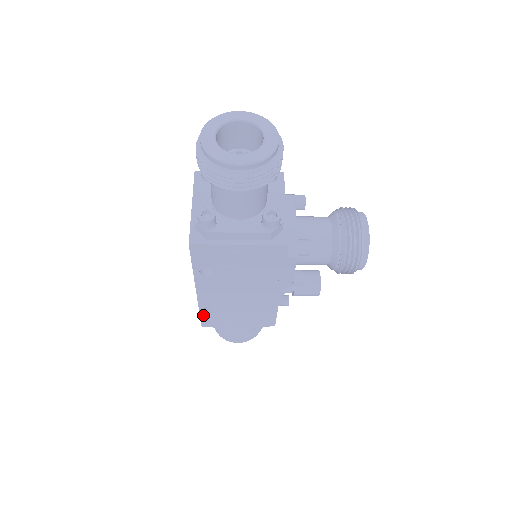
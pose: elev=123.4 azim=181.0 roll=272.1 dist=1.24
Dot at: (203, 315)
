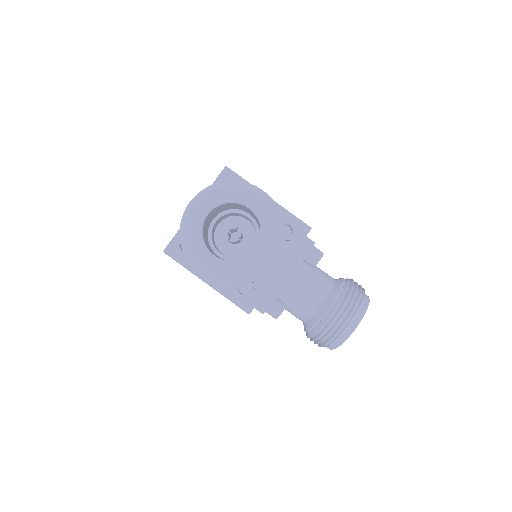
Dot at: occluded
